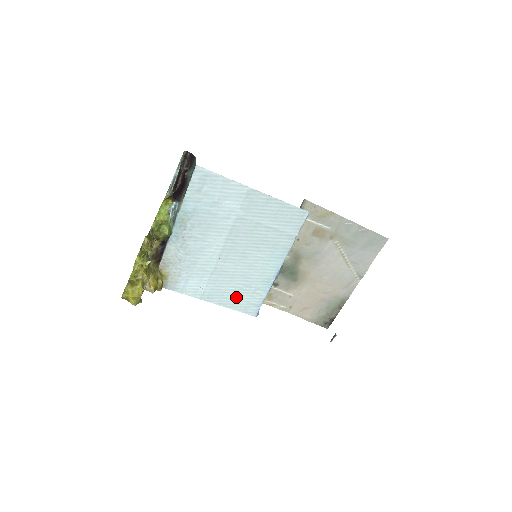
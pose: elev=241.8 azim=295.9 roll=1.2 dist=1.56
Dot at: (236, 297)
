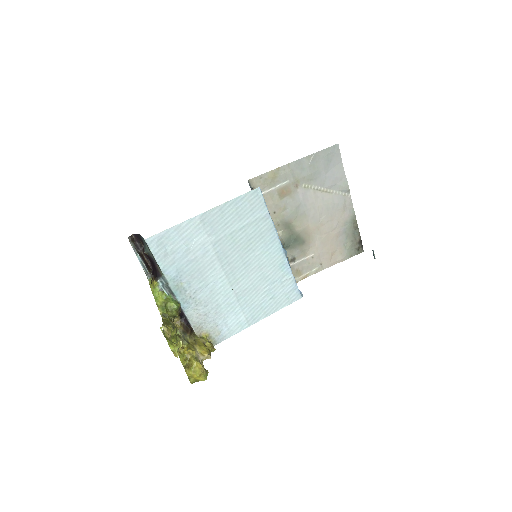
Dot at: (273, 299)
